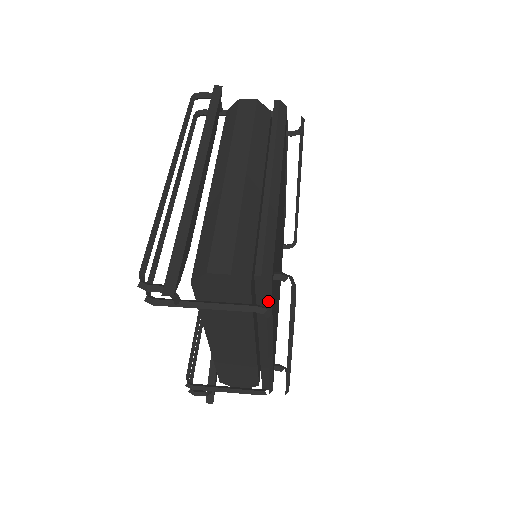
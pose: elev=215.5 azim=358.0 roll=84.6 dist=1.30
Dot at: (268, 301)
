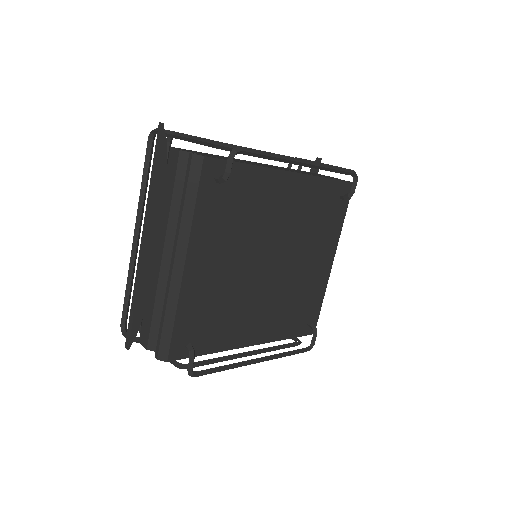
Dot at: occluded
